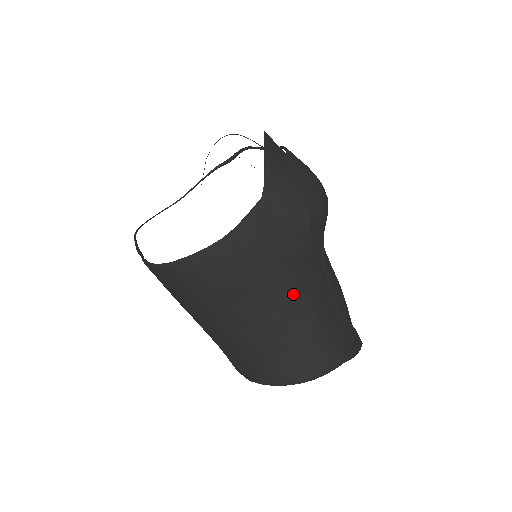
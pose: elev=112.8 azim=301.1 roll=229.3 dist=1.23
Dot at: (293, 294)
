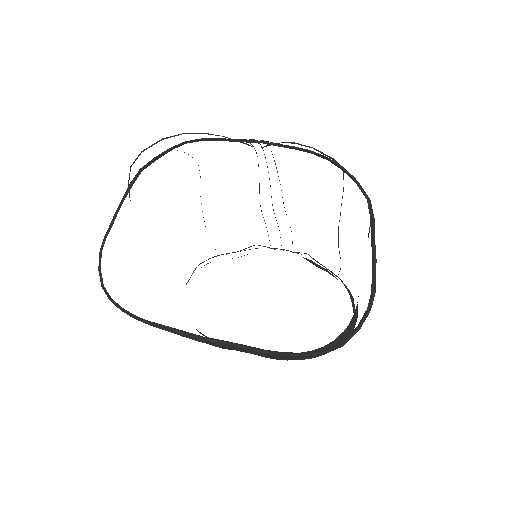
Dot at: occluded
